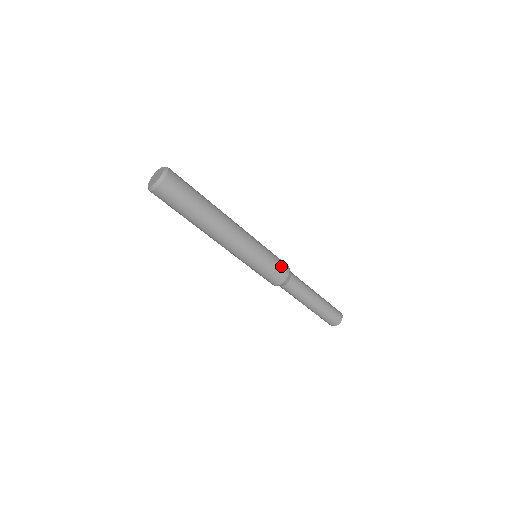
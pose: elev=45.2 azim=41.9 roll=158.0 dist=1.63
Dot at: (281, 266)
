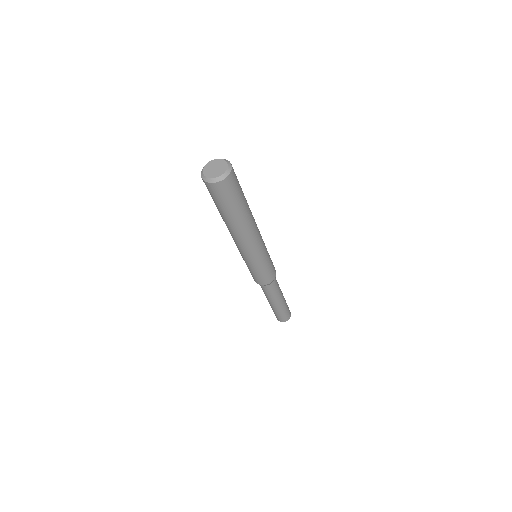
Dot at: (273, 265)
